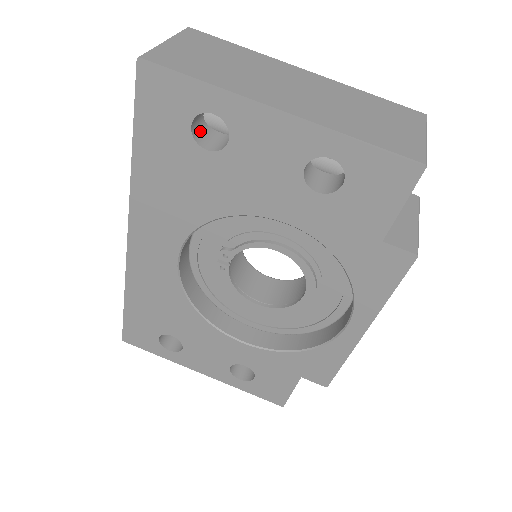
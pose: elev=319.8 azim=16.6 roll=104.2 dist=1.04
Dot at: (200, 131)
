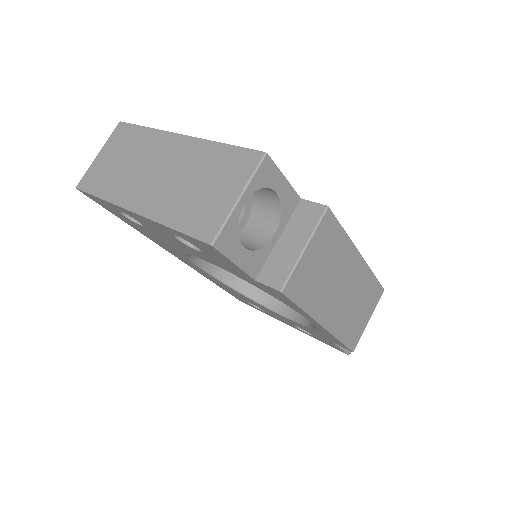
Dot at: occluded
